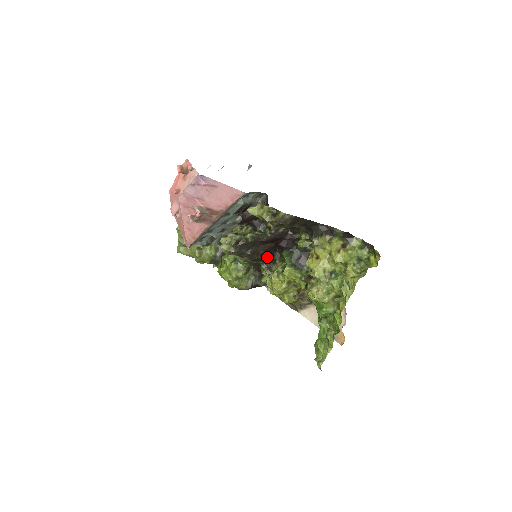
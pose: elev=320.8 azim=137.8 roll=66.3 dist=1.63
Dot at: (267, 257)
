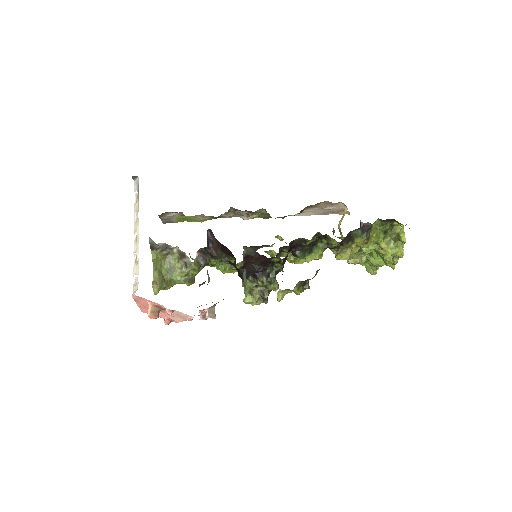
Dot at: occluded
